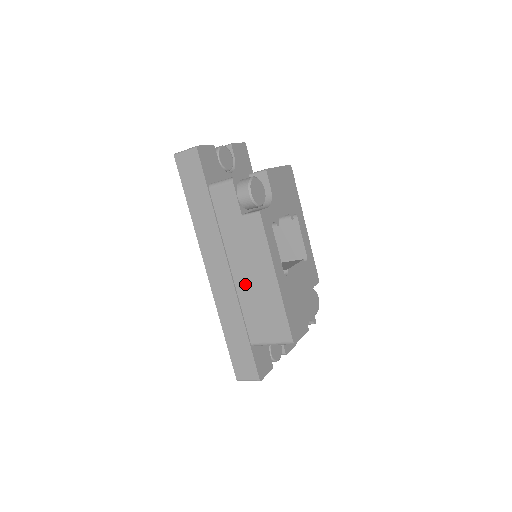
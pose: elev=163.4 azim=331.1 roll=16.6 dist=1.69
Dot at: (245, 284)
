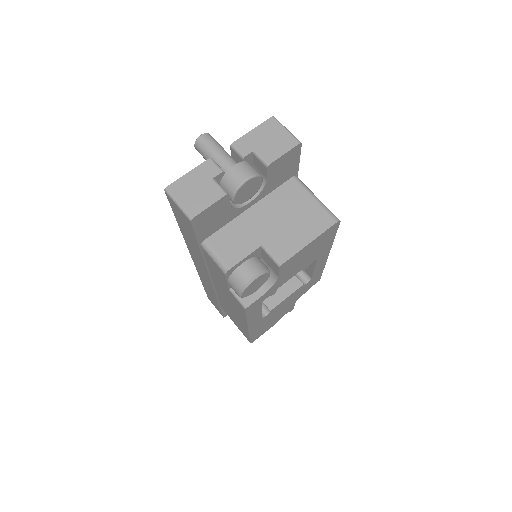
Dot at: (223, 299)
